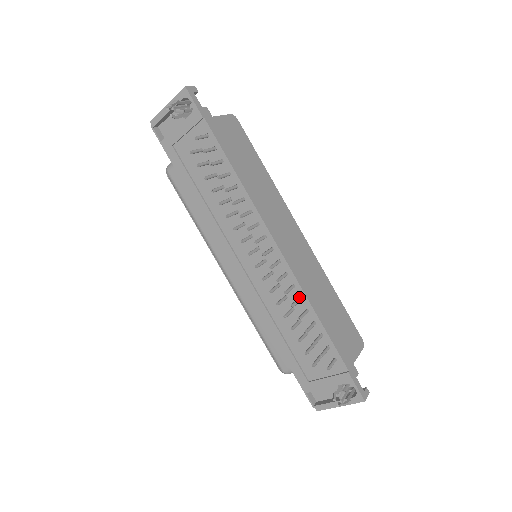
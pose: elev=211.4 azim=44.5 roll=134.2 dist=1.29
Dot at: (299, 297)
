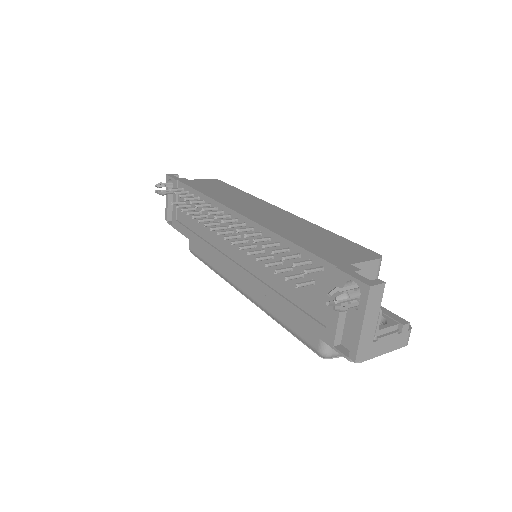
Dot at: (267, 237)
